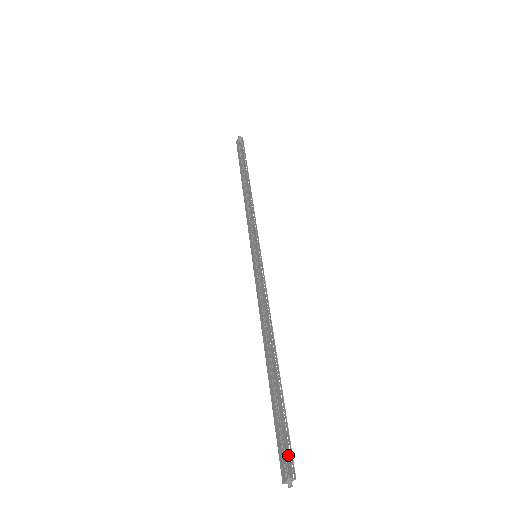
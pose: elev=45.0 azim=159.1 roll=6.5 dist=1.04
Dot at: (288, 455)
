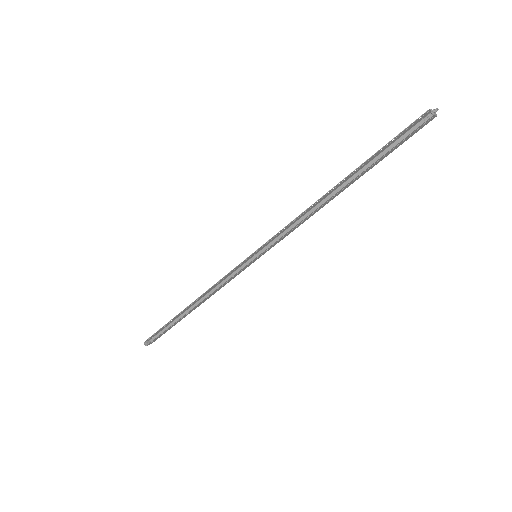
Dot at: (156, 339)
